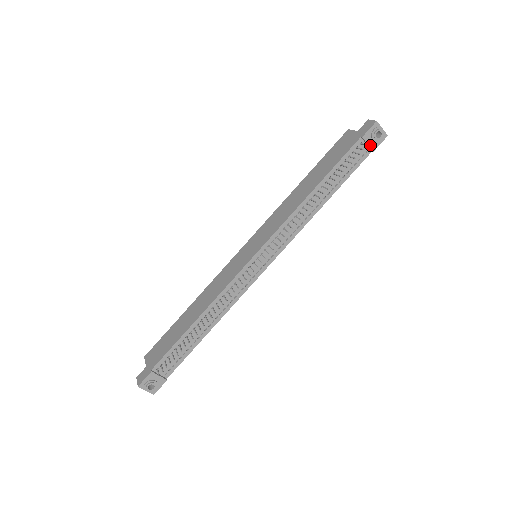
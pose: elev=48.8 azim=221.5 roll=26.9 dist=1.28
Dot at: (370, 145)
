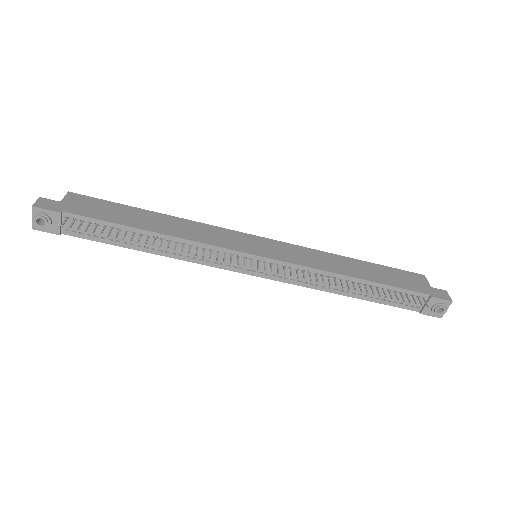
Dot at: (426, 307)
